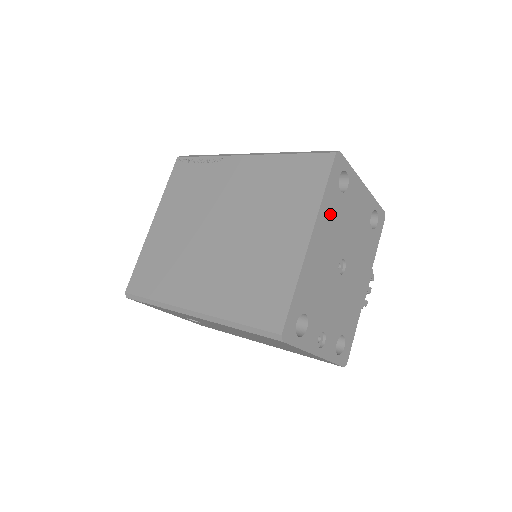
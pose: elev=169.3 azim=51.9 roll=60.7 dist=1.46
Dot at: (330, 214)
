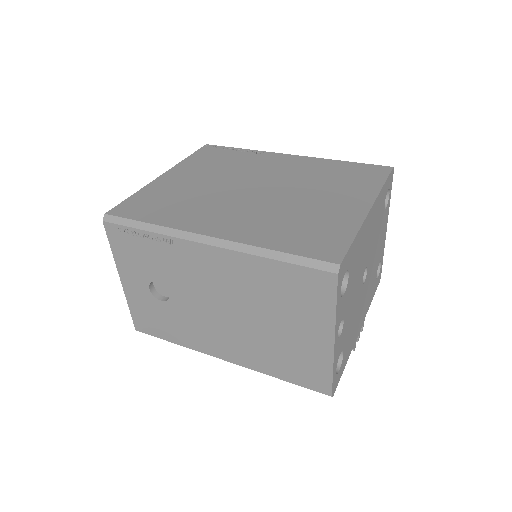
Dot at: (378, 210)
